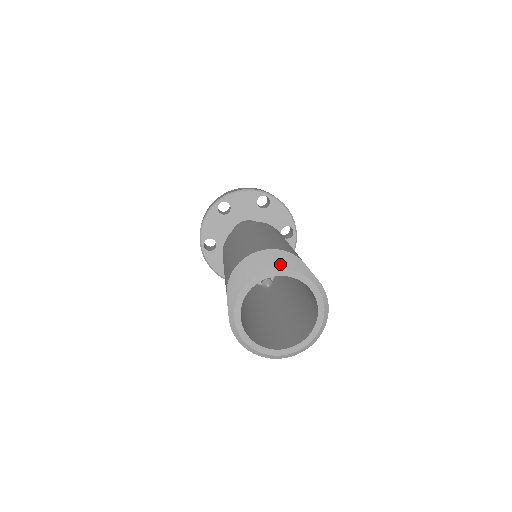
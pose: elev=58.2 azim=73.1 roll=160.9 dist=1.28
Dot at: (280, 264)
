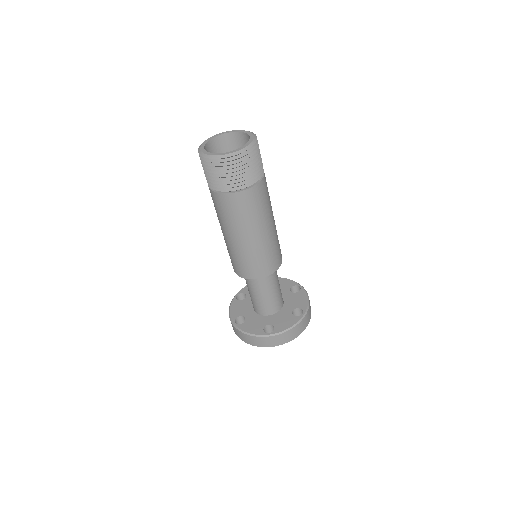
Dot at: (218, 134)
